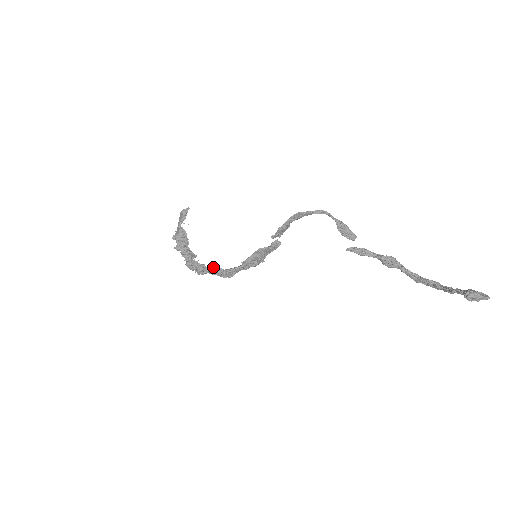
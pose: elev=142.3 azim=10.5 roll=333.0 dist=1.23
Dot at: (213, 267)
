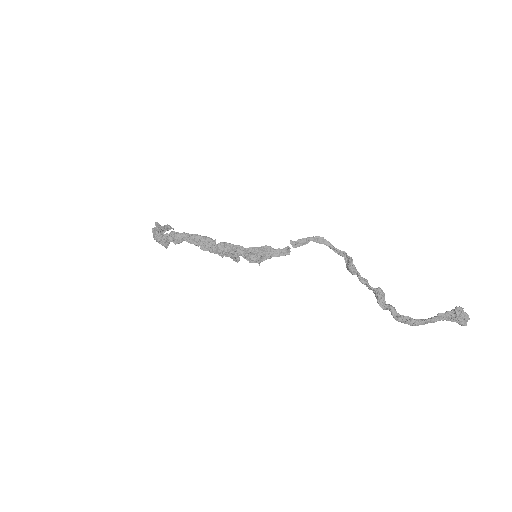
Dot at: occluded
